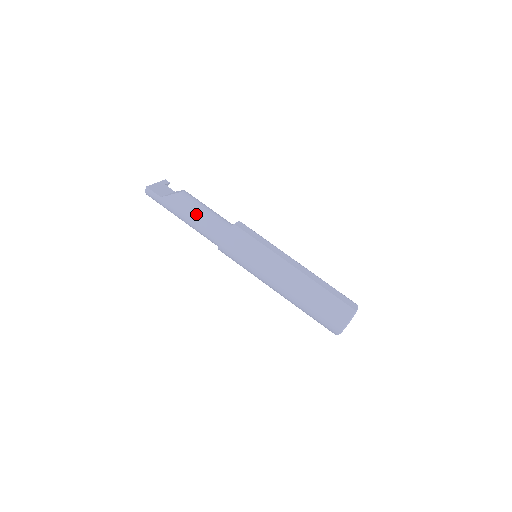
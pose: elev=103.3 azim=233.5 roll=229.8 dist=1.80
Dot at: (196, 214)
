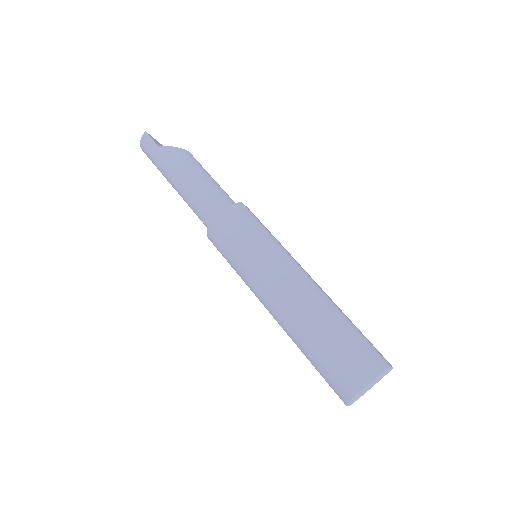
Dot at: (196, 175)
